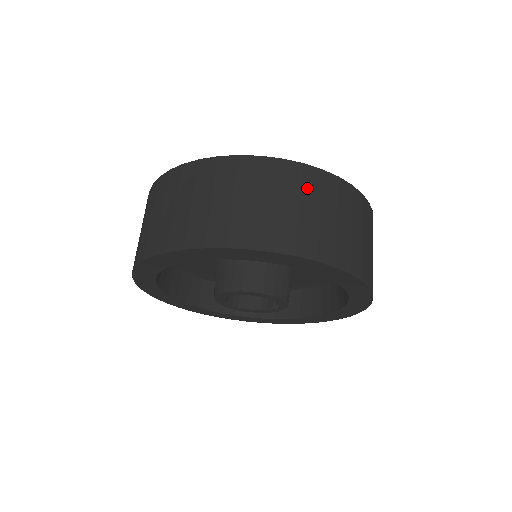
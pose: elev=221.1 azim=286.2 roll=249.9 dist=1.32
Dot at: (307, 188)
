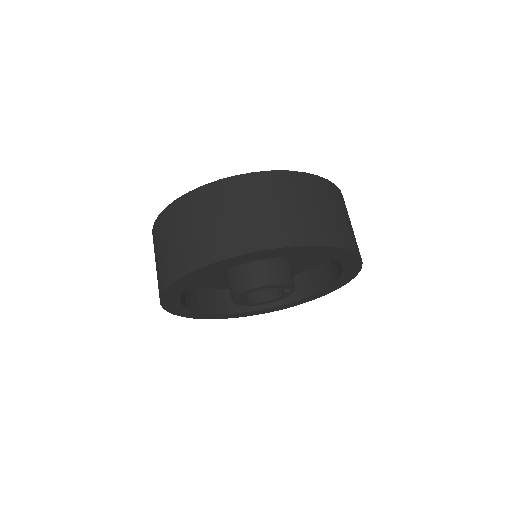
Dot at: (246, 194)
